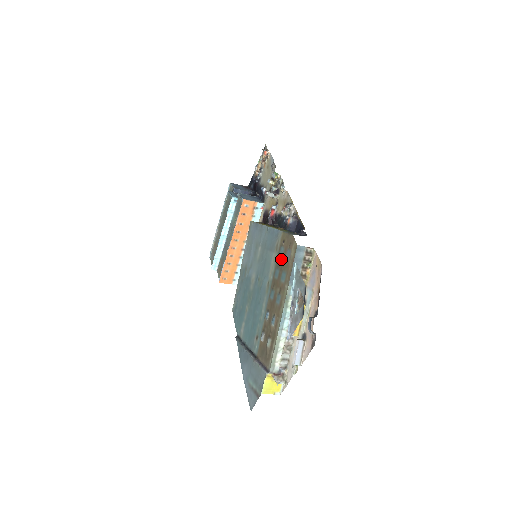
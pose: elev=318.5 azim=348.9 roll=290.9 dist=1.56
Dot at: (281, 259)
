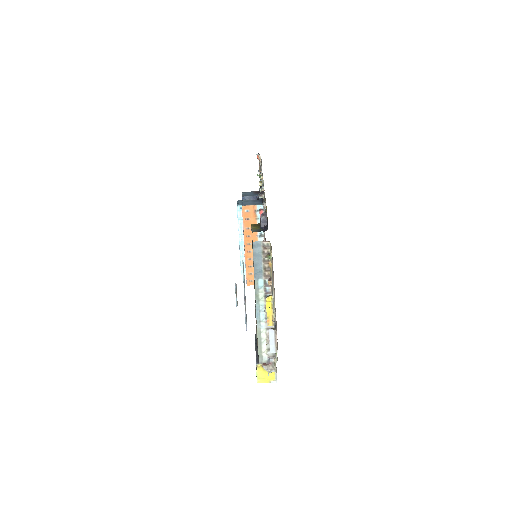
Dot at: occluded
